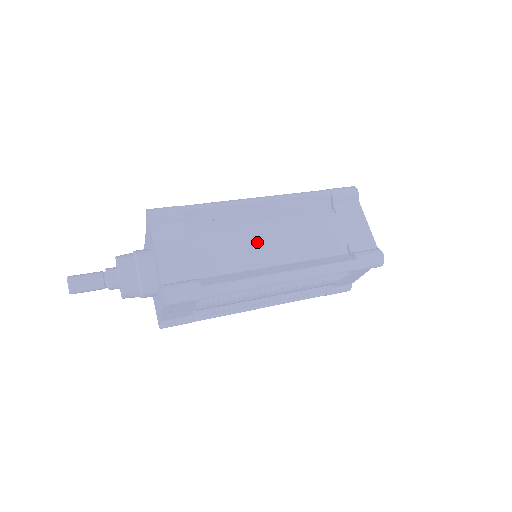
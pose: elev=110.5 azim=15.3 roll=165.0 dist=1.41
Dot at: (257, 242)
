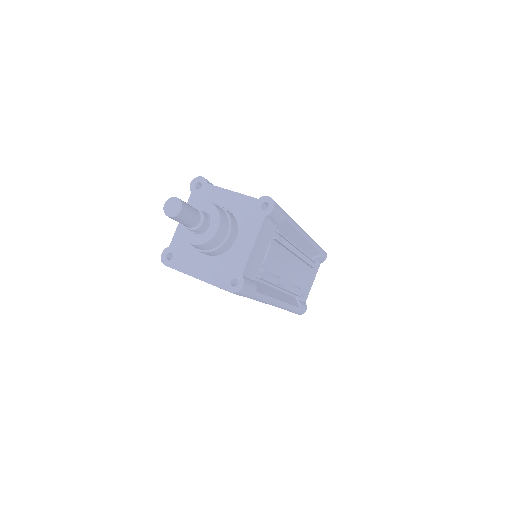
Dot at: occluded
